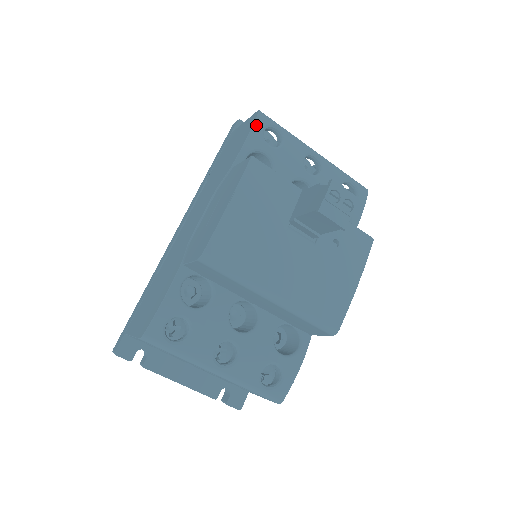
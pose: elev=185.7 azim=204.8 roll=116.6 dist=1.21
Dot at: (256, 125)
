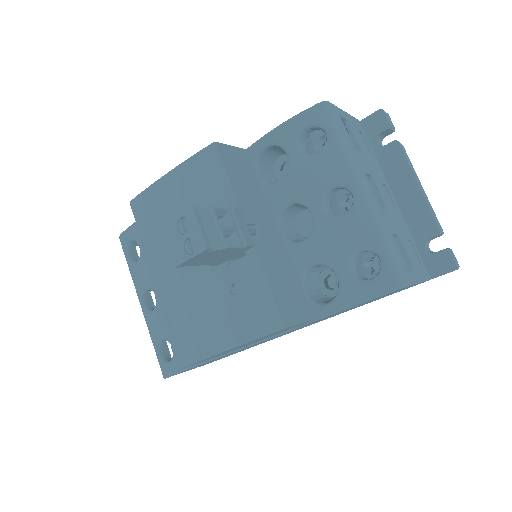
Dot at: (300, 116)
